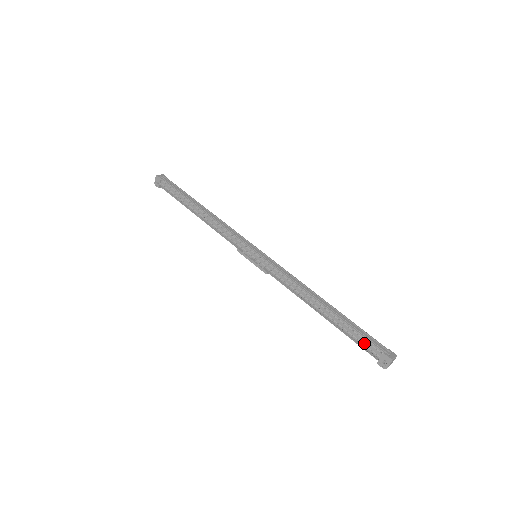
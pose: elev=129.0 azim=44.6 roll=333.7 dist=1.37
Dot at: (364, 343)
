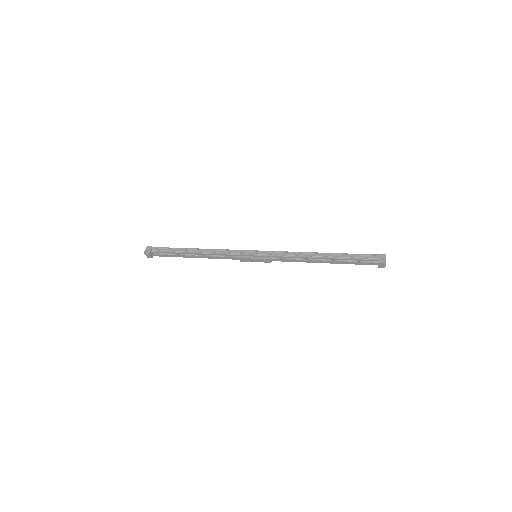
Dot at: (363, 257)
